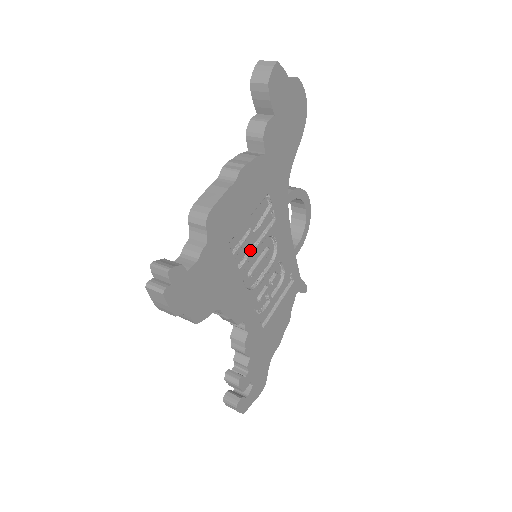
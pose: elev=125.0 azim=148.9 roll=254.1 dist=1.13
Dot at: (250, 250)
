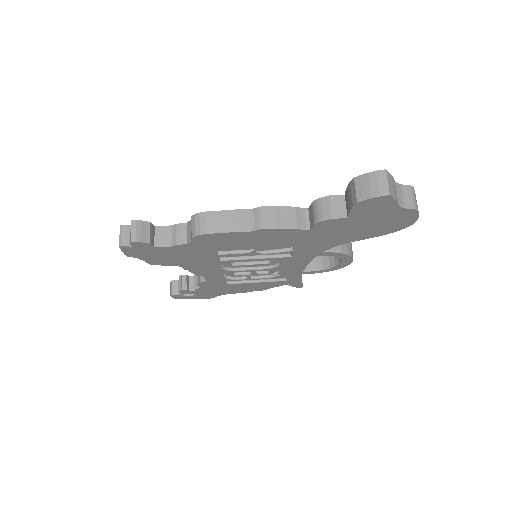
Dot at: (244, 257)
